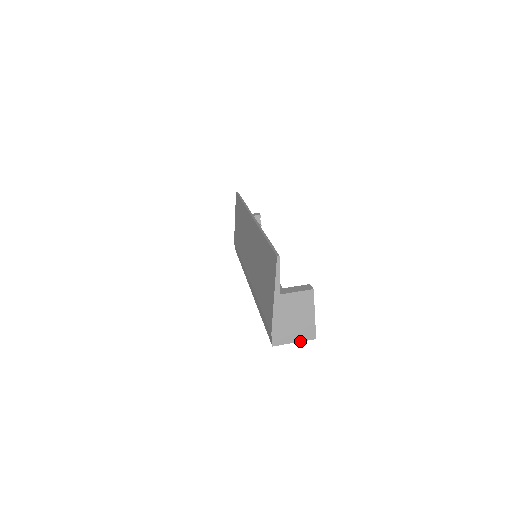
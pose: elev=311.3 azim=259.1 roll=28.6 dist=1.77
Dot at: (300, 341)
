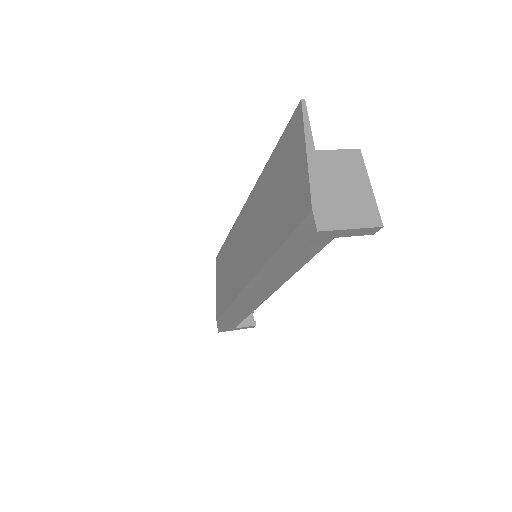
Dot at: (359, 228)
